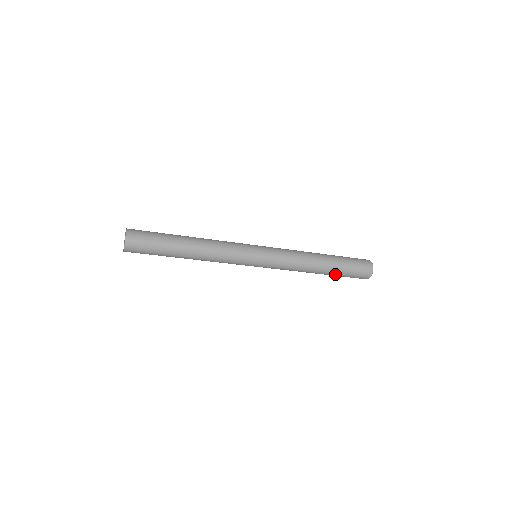
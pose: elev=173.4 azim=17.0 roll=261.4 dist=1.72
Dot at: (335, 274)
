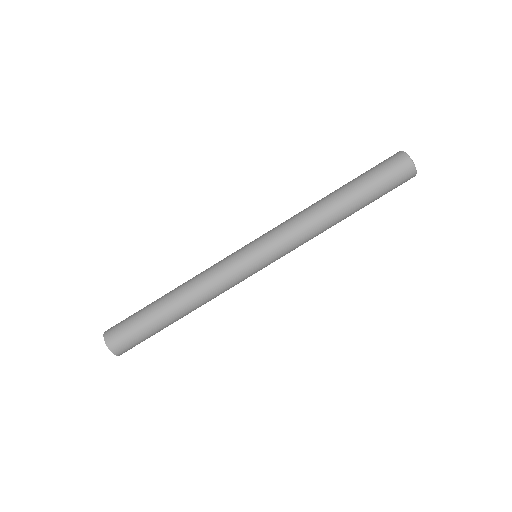
Dot at: (360, 192)
